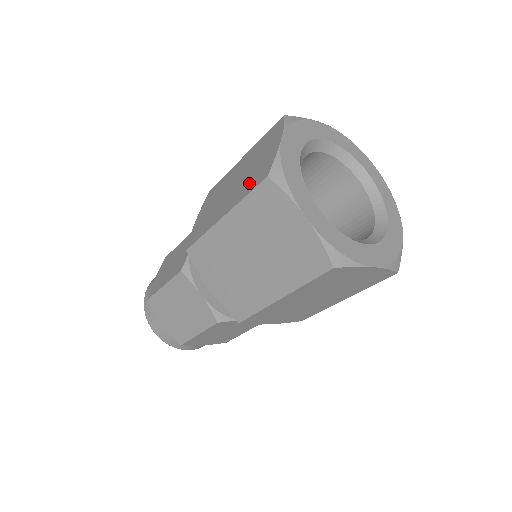
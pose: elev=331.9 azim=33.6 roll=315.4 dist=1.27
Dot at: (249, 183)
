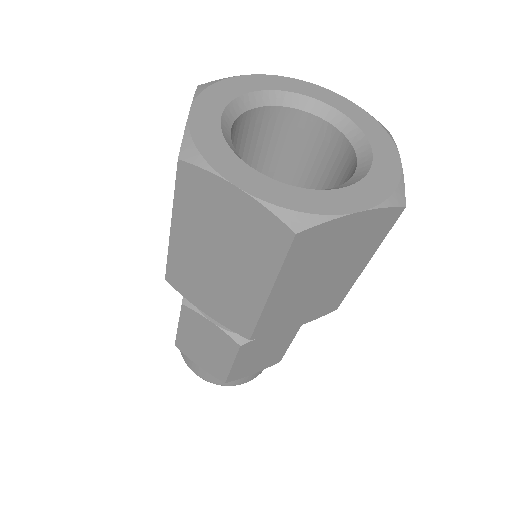
Dot at: occluded
